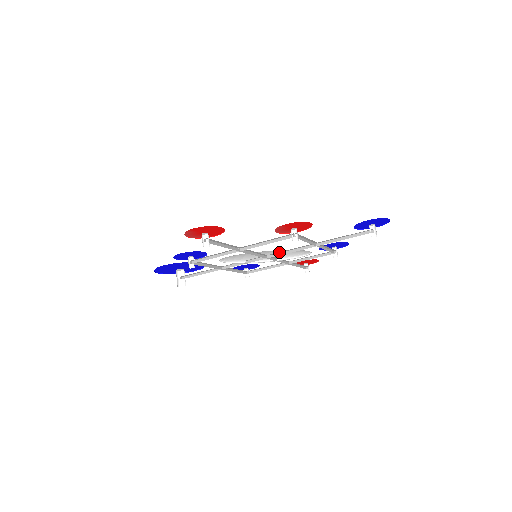
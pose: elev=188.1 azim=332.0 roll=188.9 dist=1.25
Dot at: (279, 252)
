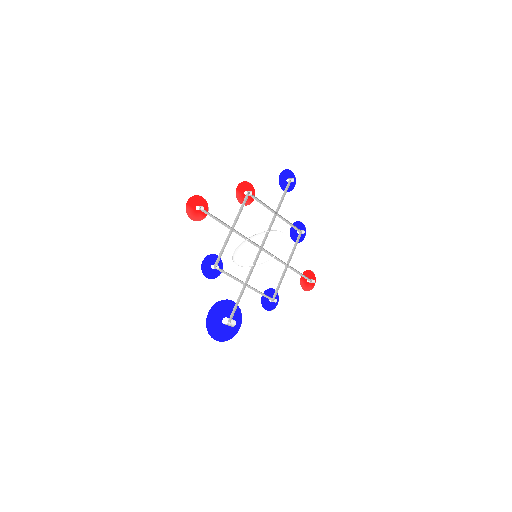
Dot at: (264, 239)
